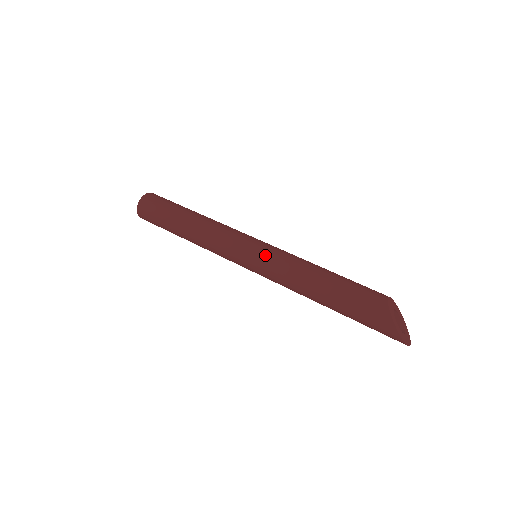
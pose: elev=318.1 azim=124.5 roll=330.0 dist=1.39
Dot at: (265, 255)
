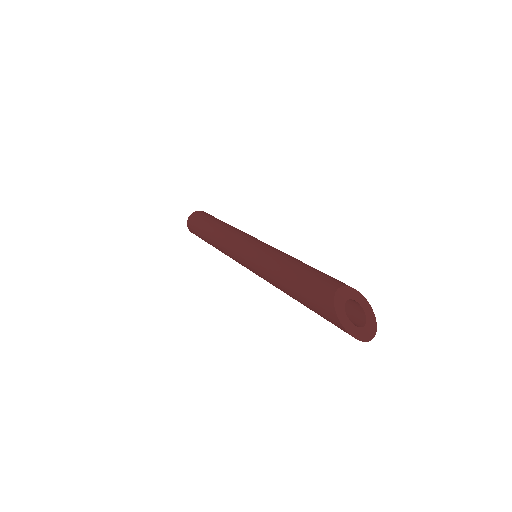
Dot at: (251, 255)
